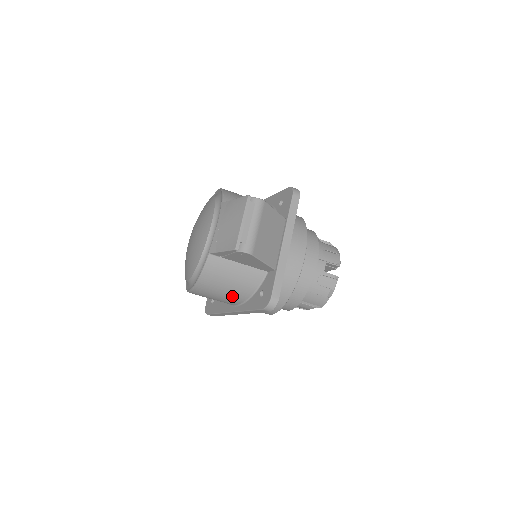
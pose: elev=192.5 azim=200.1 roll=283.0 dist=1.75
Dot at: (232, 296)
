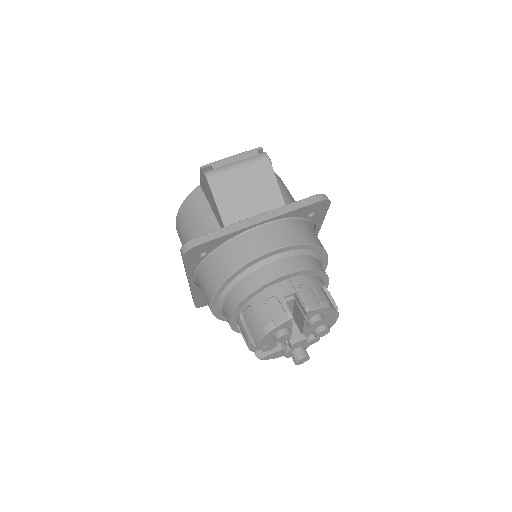
Dot at: occluded
